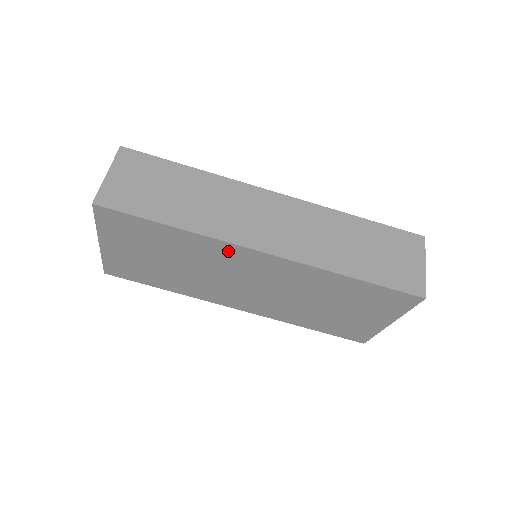
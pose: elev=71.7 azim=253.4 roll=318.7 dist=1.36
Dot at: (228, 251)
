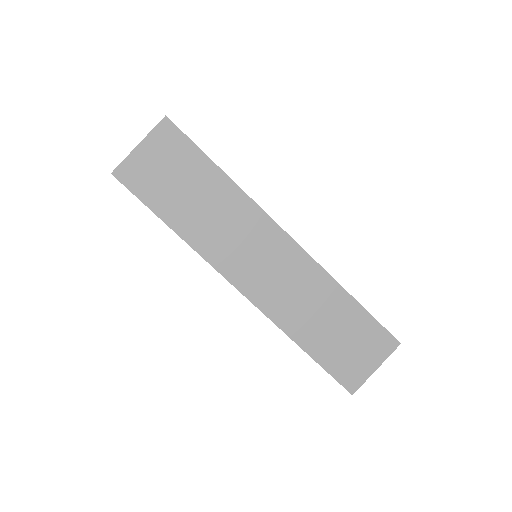
Dot at: occluded
